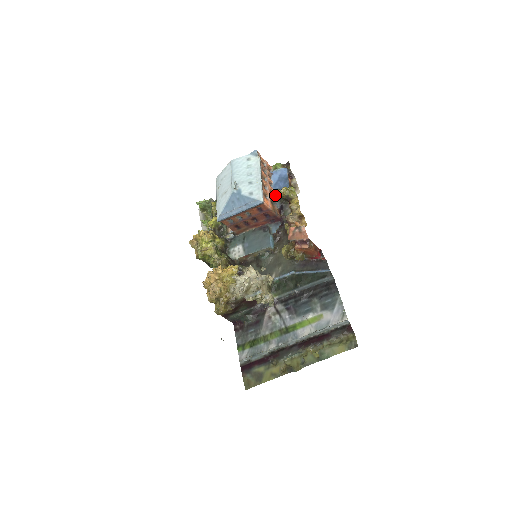
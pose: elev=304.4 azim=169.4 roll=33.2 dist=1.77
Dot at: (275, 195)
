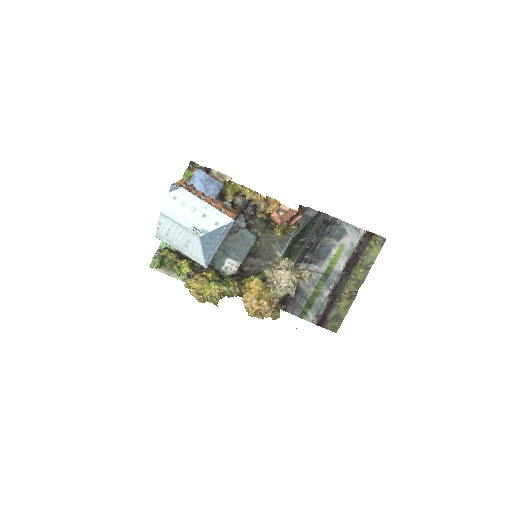
Dot at: (217, 200)
